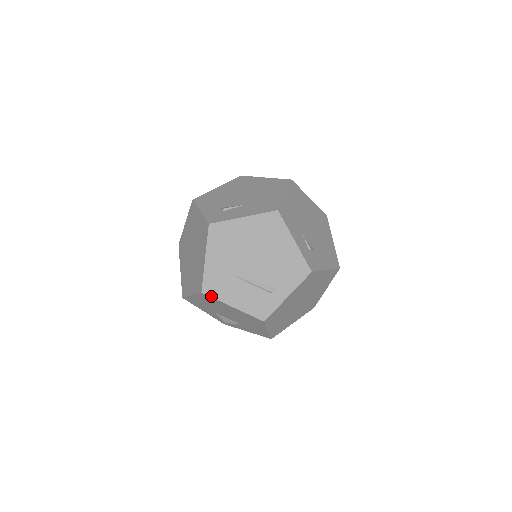
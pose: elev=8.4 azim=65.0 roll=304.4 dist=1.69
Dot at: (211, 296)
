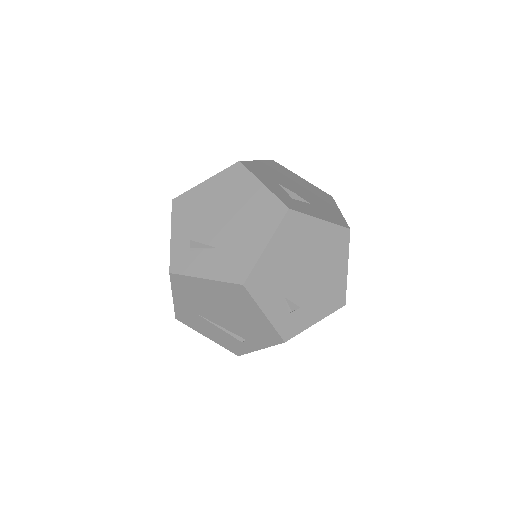
Dot at: (185, 324)
